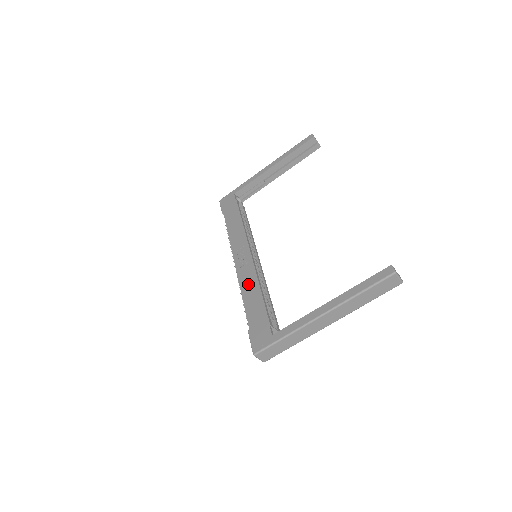
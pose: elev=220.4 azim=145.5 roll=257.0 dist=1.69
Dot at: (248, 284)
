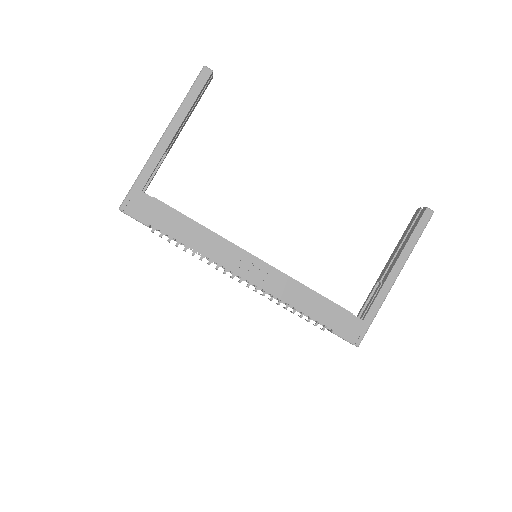
Dot at: (290, 292)
